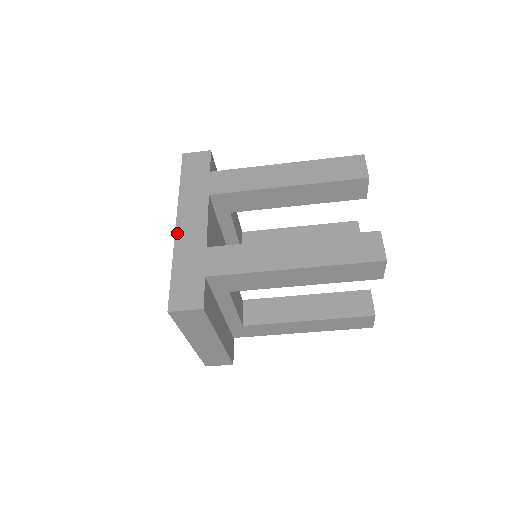
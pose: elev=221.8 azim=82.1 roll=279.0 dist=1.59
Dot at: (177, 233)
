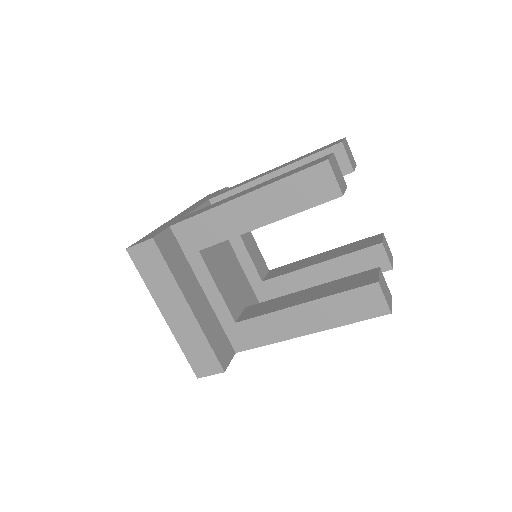
Dot at: (170, 220)
